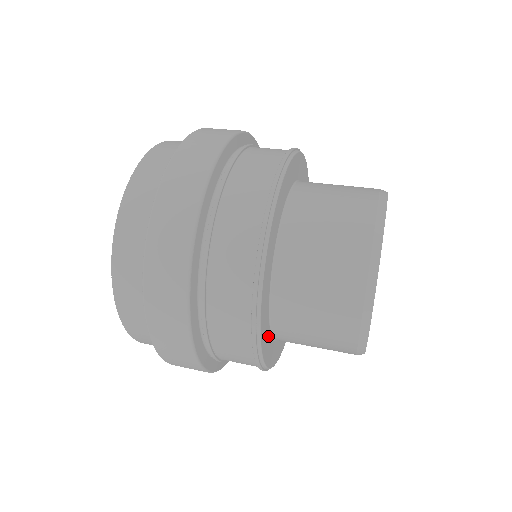
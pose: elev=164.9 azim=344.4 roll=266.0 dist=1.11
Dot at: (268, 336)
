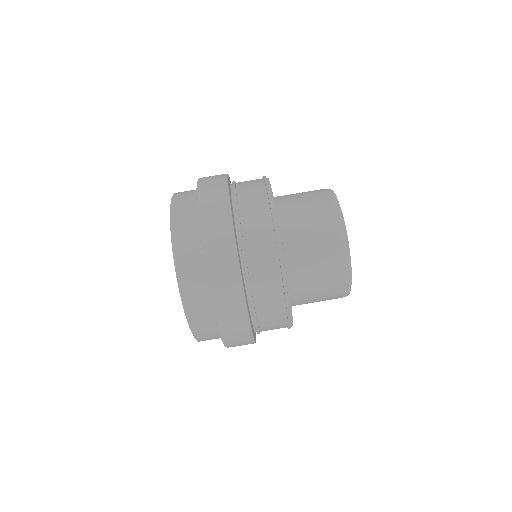
Dot at: occluded
